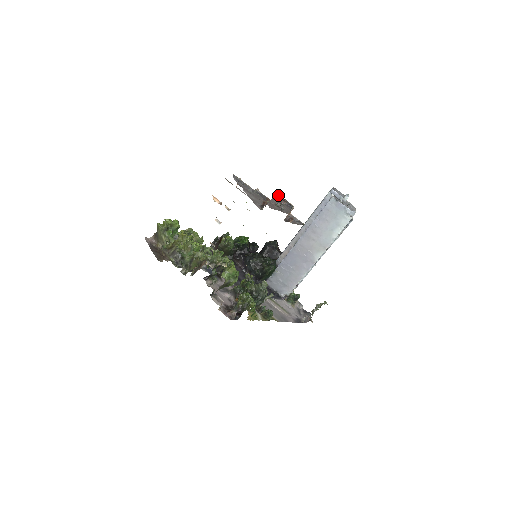
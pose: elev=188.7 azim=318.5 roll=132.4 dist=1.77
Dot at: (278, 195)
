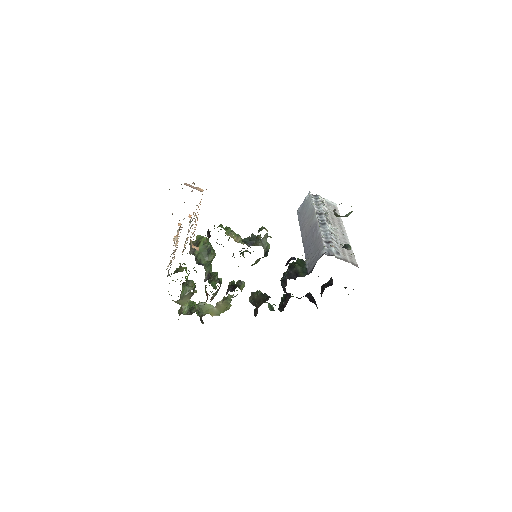
Dot at: occluded
